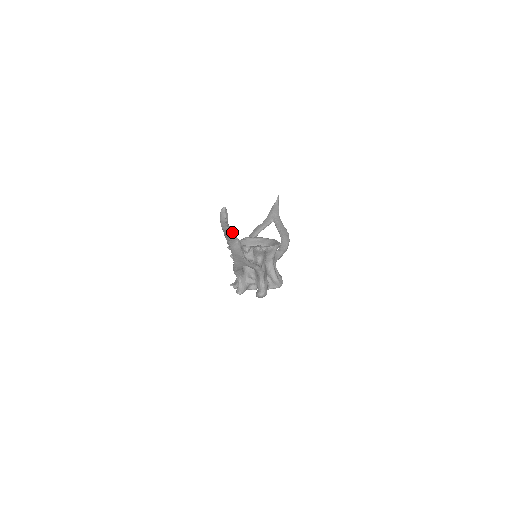
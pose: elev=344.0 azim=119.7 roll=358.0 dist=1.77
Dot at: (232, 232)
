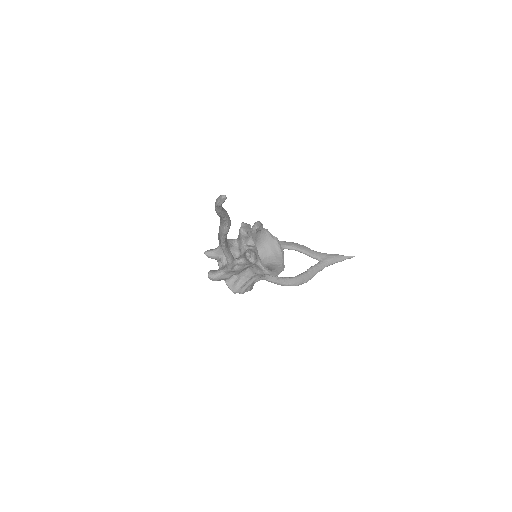
Dot at: (225, 218)
